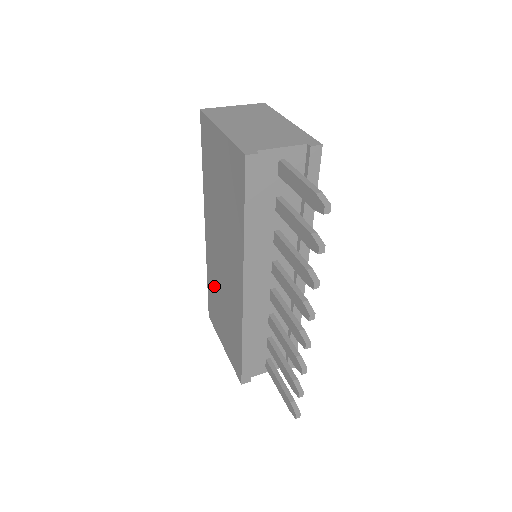
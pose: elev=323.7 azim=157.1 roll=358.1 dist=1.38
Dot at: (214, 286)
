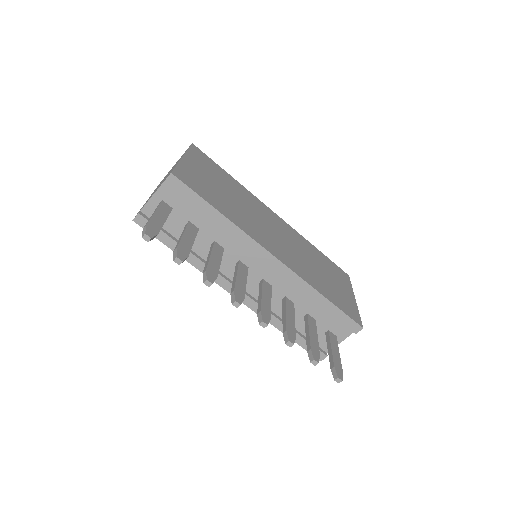
Dot at: occluded
